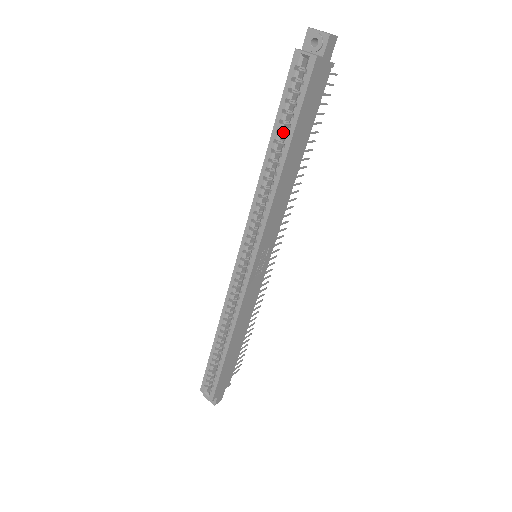
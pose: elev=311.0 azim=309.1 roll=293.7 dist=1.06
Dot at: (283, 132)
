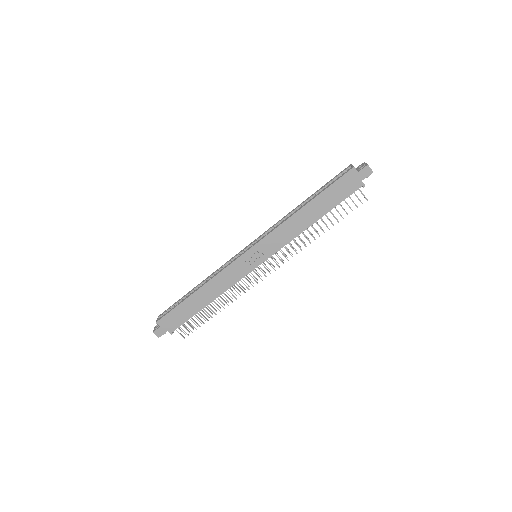
Dot at: occluded
